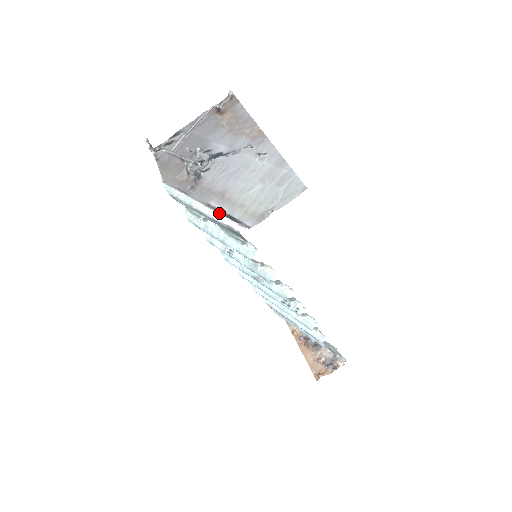
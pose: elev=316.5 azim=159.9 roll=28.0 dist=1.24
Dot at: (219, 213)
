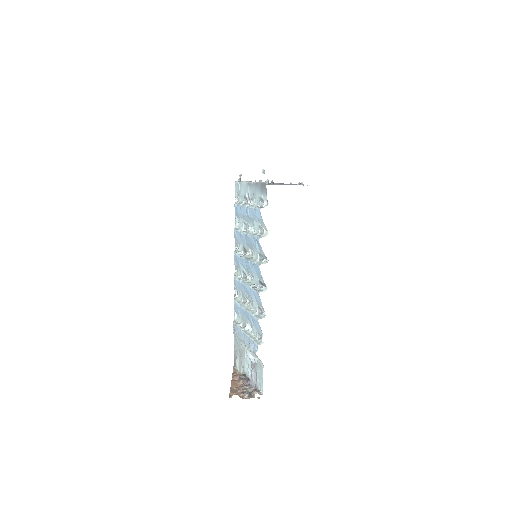
Dot at: occluded
